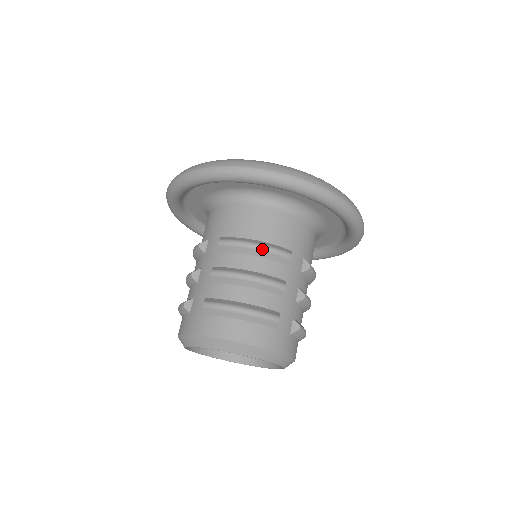
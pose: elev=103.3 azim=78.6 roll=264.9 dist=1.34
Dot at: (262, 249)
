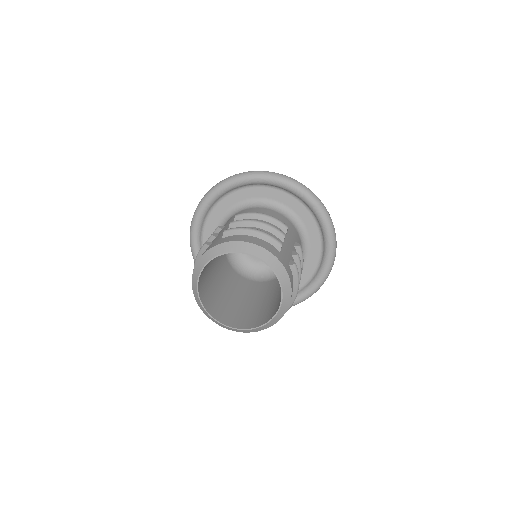
Dot at: (268, 216)
